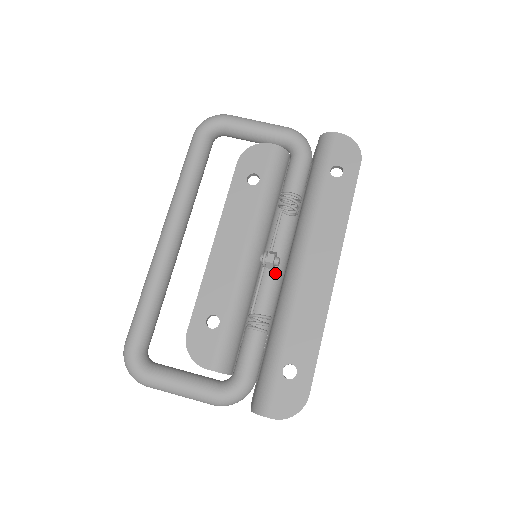
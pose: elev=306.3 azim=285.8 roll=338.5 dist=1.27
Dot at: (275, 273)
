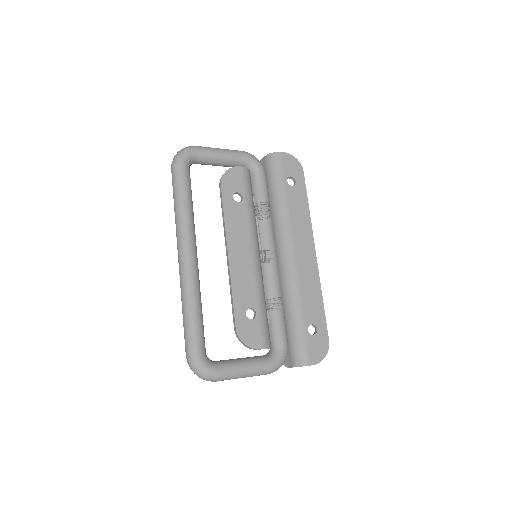
Dot at: (266, 265)
